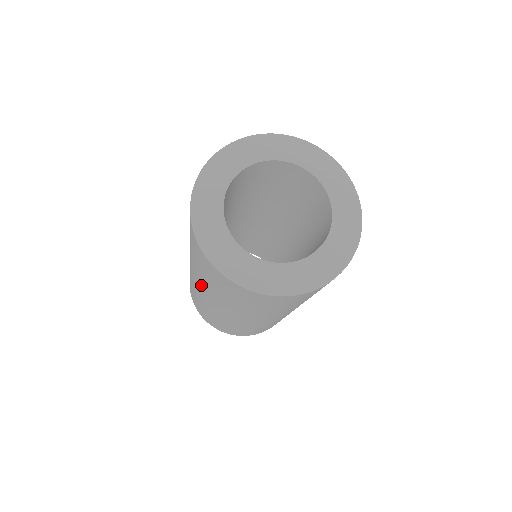
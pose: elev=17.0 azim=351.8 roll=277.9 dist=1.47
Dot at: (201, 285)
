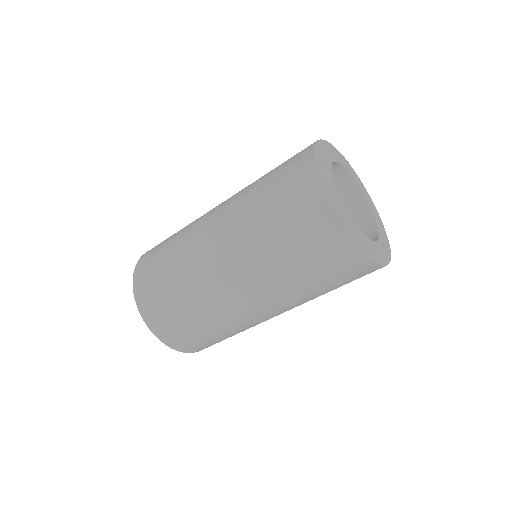
Dot at: (259, 278)
